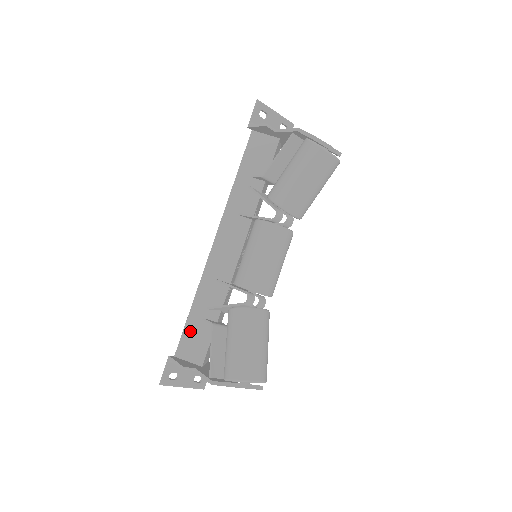
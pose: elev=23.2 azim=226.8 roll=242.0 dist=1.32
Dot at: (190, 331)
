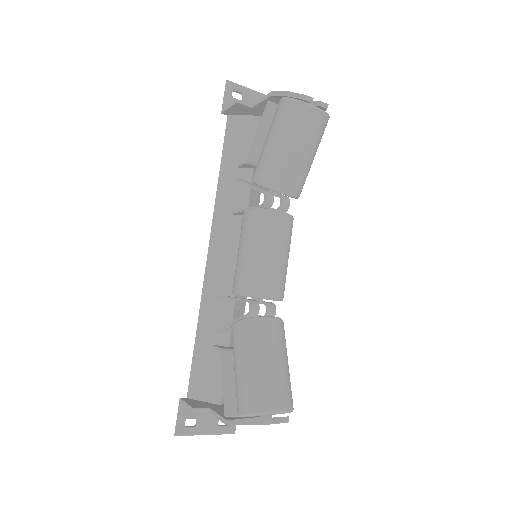
Dot at: (199, 363)
